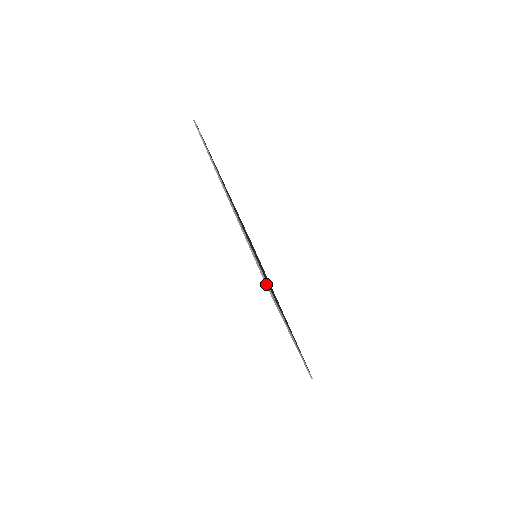
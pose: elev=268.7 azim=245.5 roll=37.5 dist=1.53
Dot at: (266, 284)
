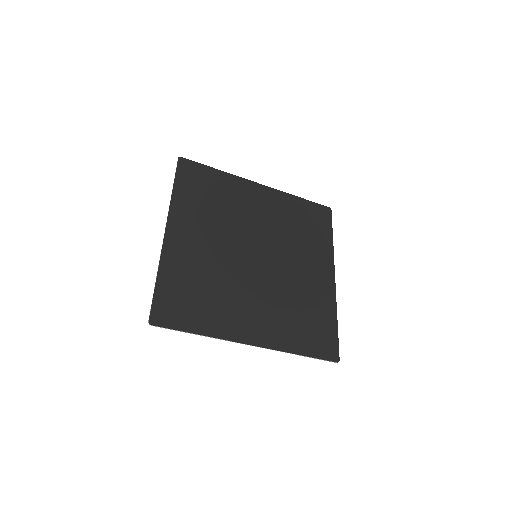
Dot at: occluded
